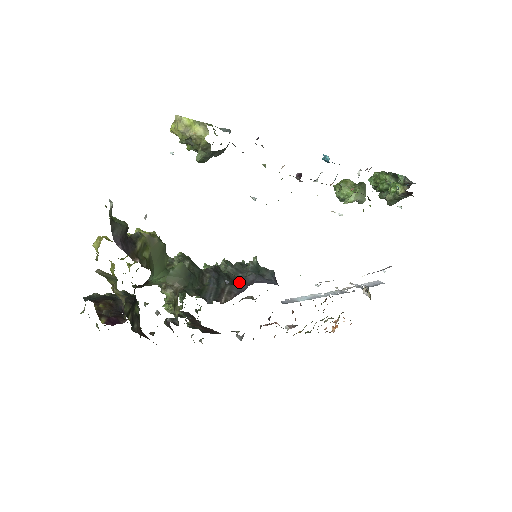
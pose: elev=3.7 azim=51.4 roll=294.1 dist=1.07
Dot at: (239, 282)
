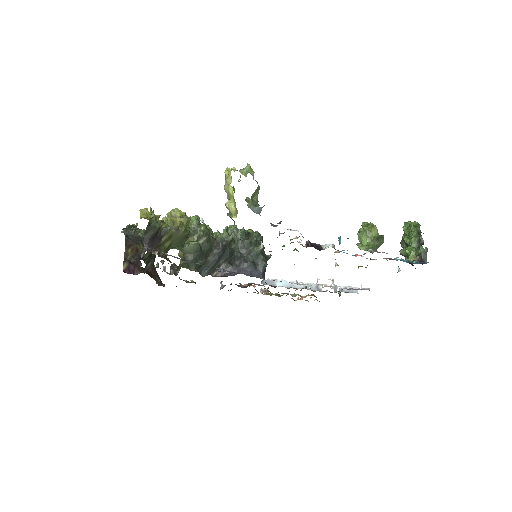
Dot at: (236, 262)
